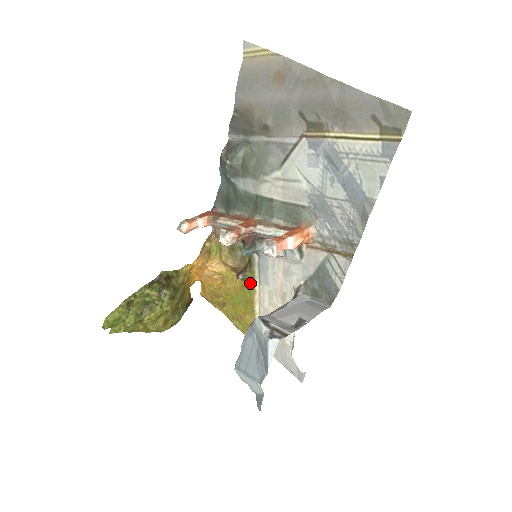
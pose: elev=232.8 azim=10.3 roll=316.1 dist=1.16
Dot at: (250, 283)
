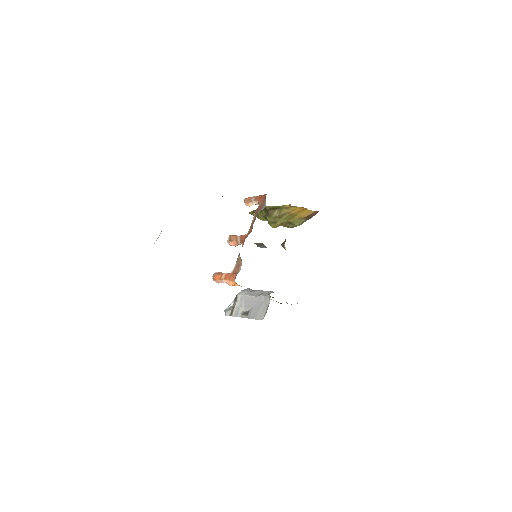
Dot at: occluded
